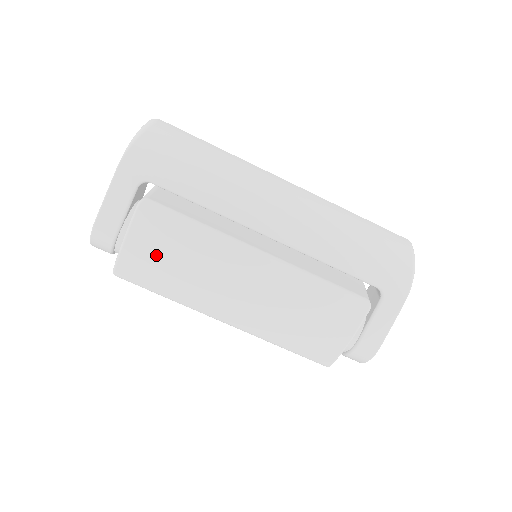
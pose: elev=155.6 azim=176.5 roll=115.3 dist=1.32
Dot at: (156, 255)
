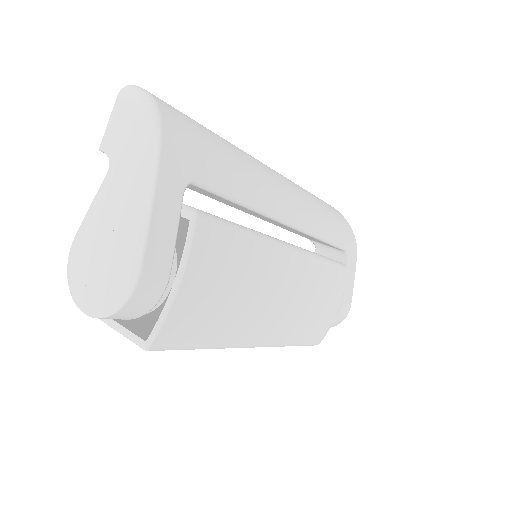
Dot at: (213, 290)
